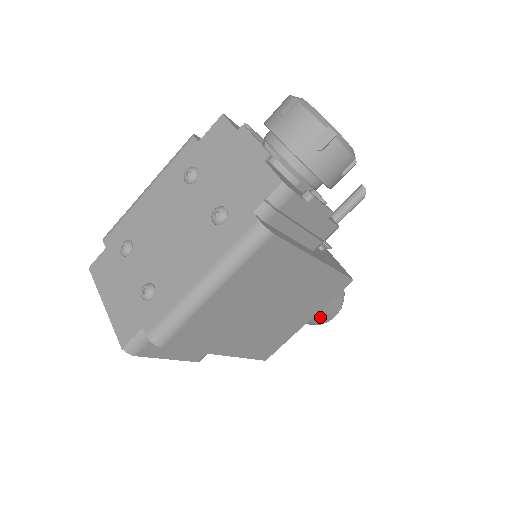
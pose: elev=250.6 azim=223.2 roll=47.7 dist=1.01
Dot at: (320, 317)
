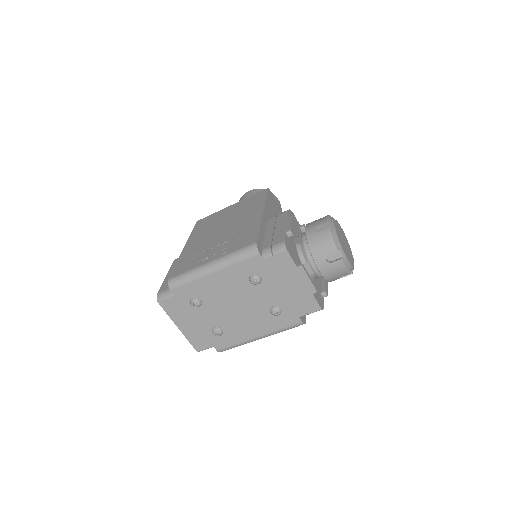
Dot at: occluded
